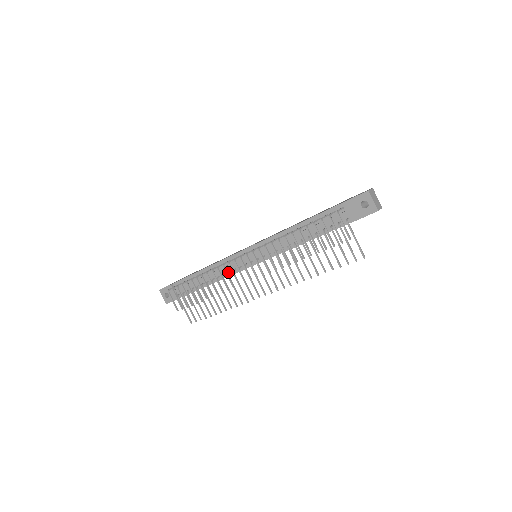
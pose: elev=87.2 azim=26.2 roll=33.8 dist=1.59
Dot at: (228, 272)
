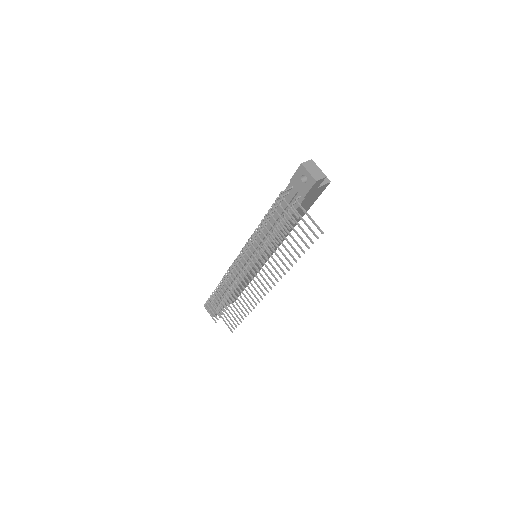
Dot at: (238, 277)
